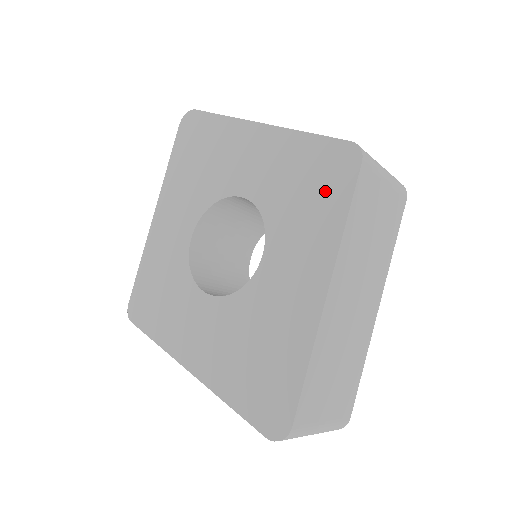
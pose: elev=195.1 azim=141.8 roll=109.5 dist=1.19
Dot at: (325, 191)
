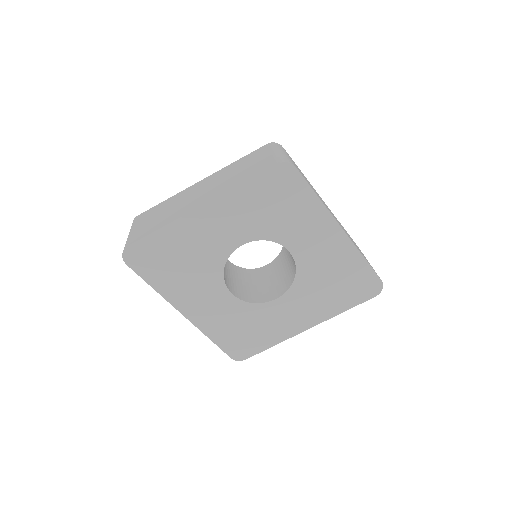
Dot at: (291, 196)
